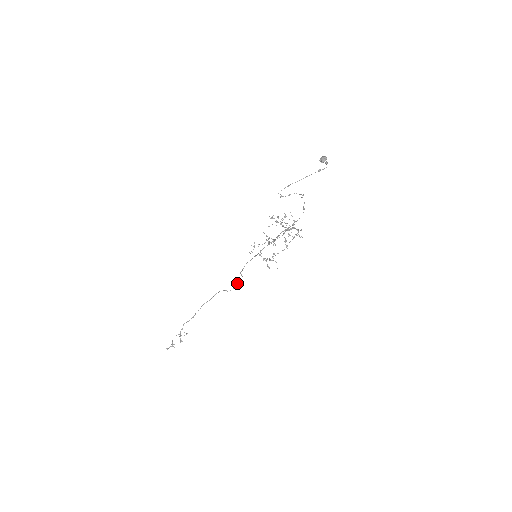
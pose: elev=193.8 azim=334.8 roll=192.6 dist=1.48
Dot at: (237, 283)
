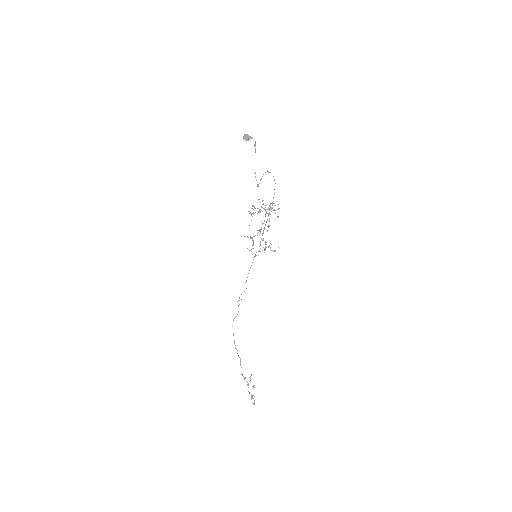
Dot at: occluded
